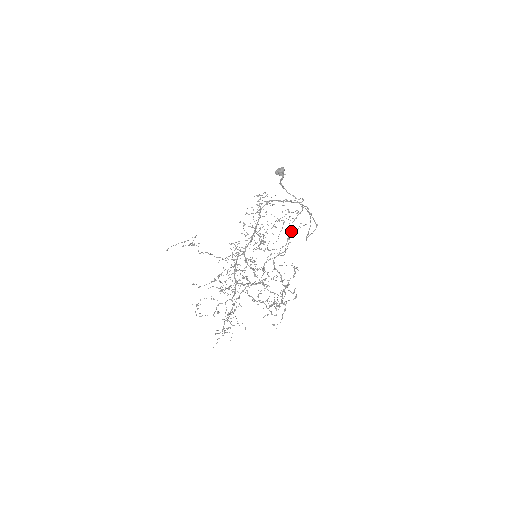
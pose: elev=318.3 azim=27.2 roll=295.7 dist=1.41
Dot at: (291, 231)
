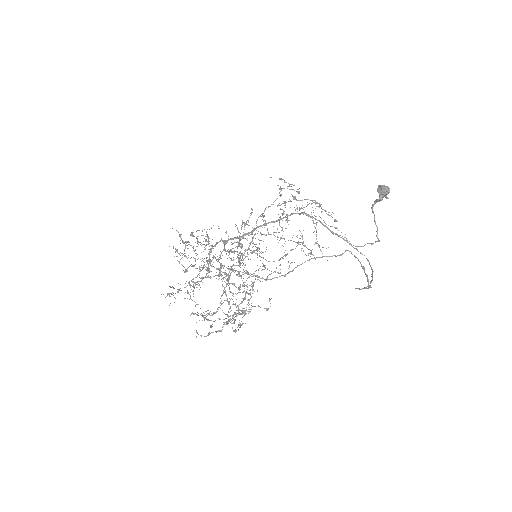
Dot at: occluded
